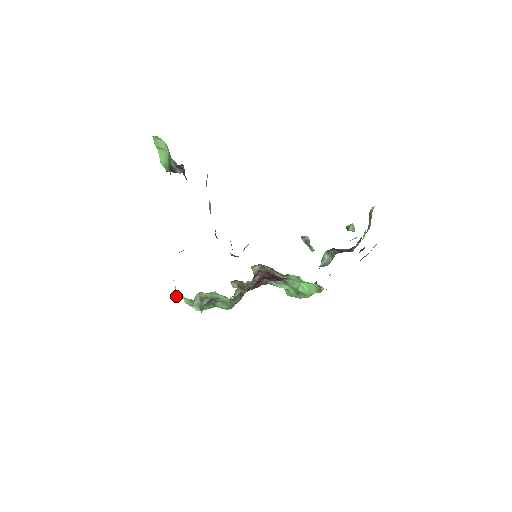
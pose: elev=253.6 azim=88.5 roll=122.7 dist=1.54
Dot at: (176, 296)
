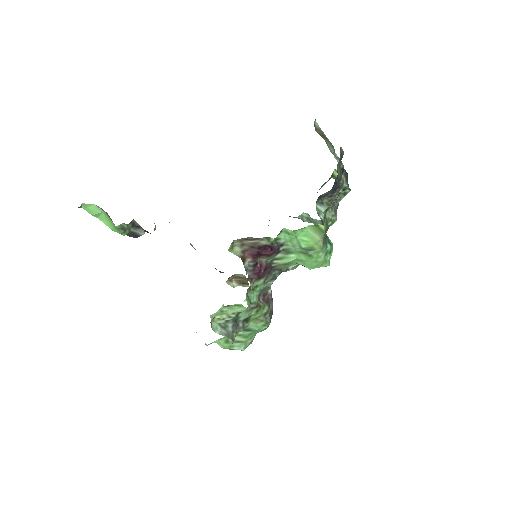
Dot at: occluded
